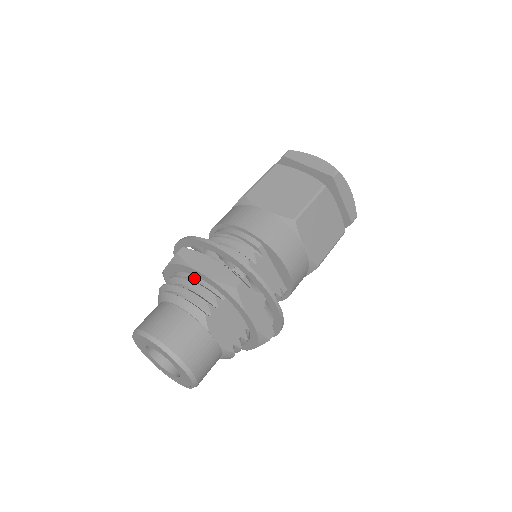
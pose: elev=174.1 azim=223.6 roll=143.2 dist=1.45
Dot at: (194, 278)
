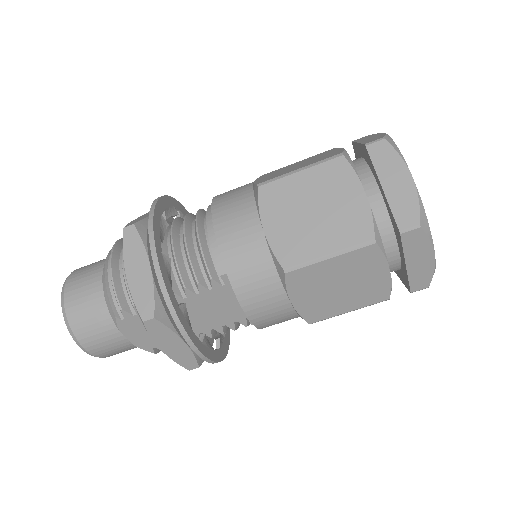
Dot at: occluded
